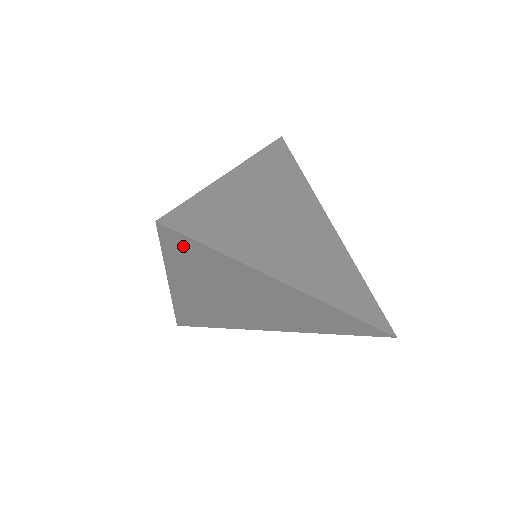
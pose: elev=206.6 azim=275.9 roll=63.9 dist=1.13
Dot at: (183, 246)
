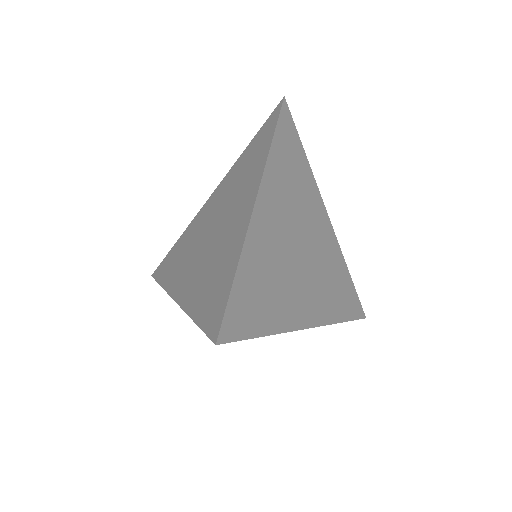
Dot at: occluded
